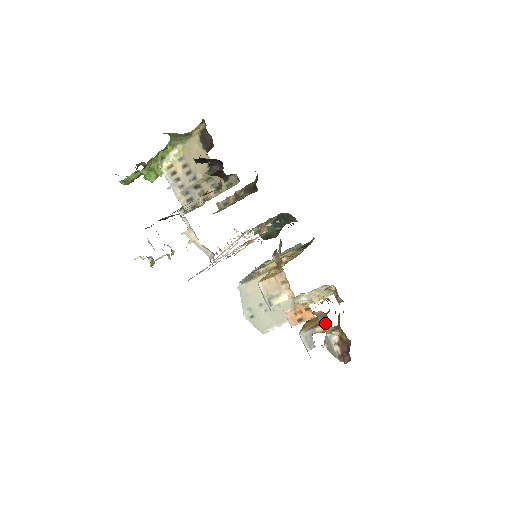
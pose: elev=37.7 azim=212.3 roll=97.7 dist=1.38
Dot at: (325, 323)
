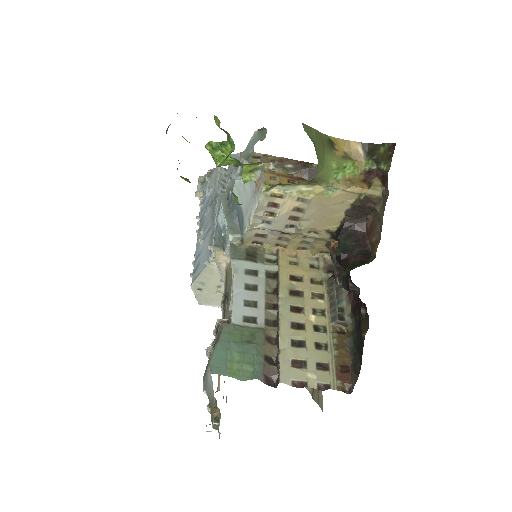
Dot at: occluded
